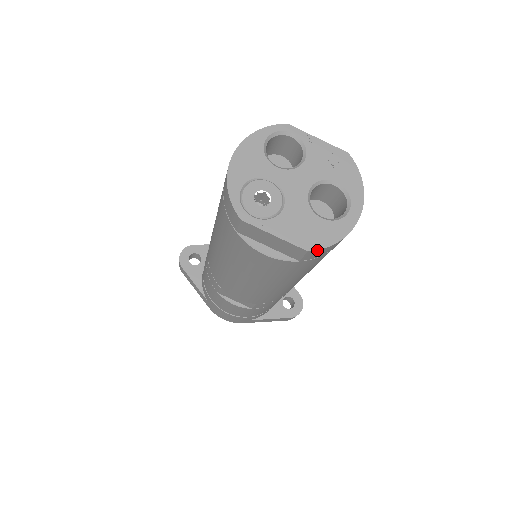
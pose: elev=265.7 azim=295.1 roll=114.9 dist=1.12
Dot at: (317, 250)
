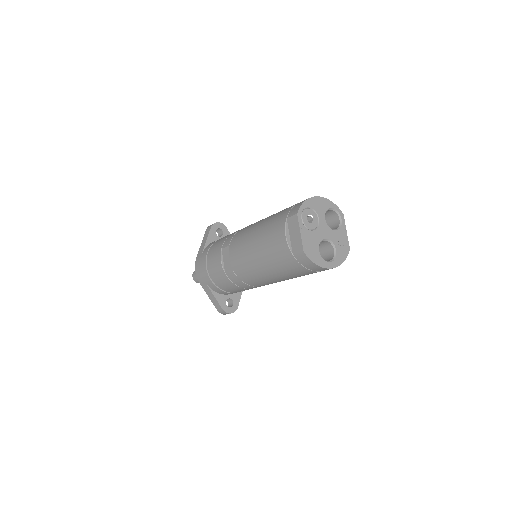
Dot at: (306, 255)
